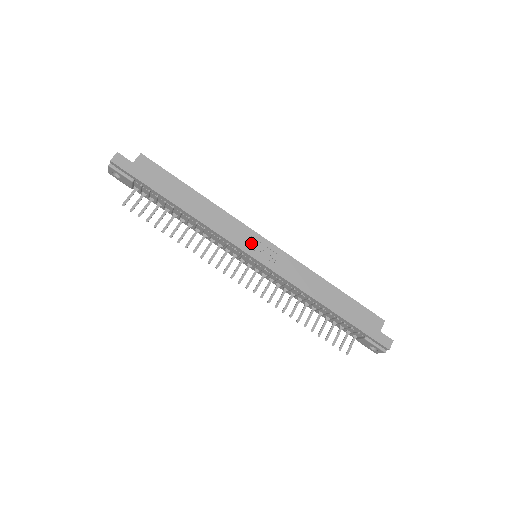
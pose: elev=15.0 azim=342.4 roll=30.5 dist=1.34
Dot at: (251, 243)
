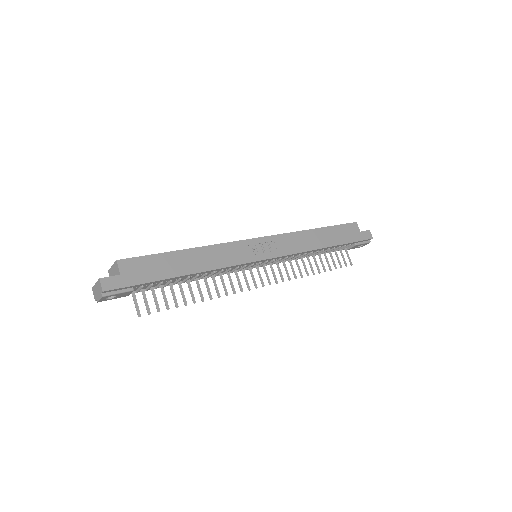
Dot at: (252, 251)
